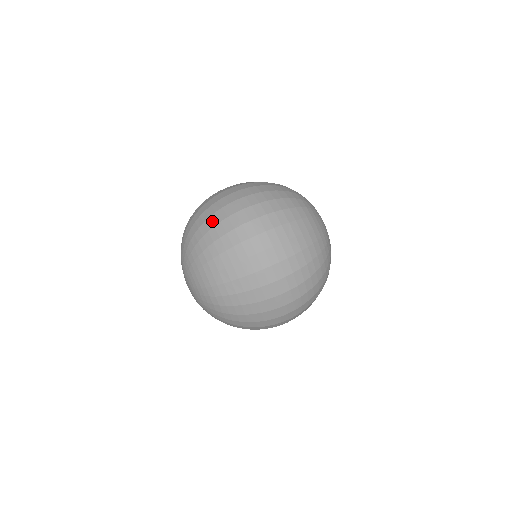
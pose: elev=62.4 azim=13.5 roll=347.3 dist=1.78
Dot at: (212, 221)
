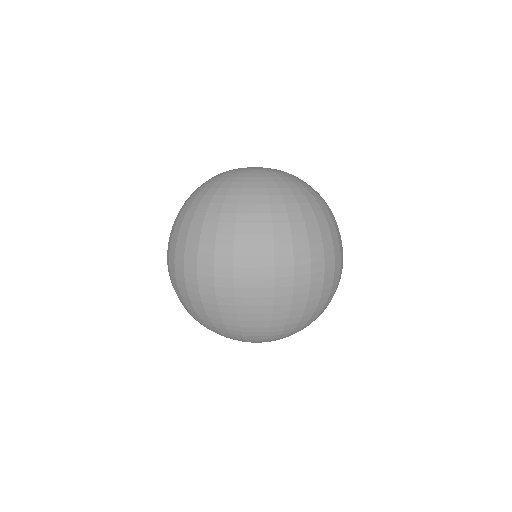
Dot at: (187, 304)
